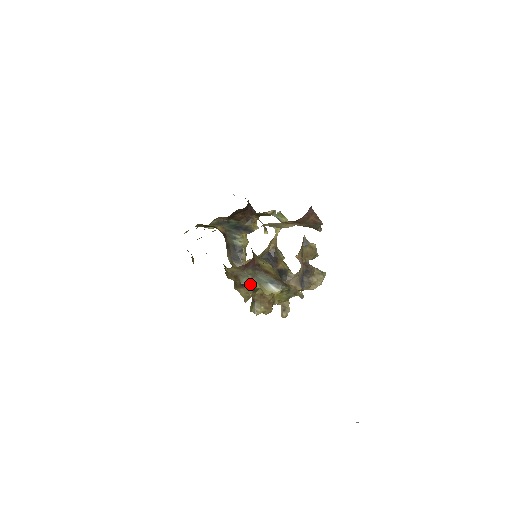
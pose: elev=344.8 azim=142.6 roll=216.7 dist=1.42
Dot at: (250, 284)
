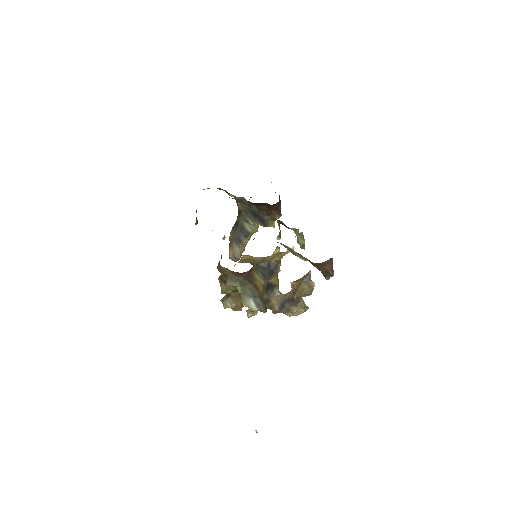
Dot at: occluded
